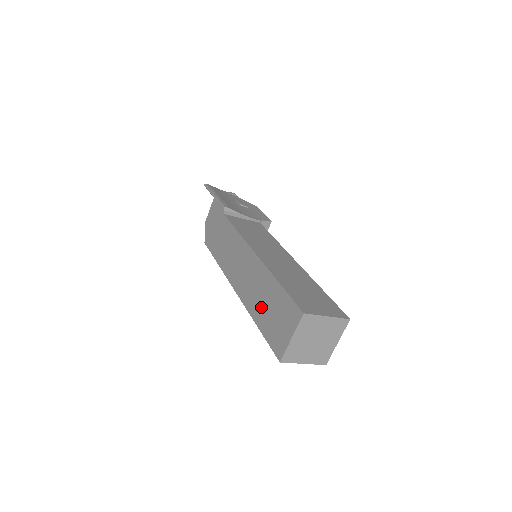
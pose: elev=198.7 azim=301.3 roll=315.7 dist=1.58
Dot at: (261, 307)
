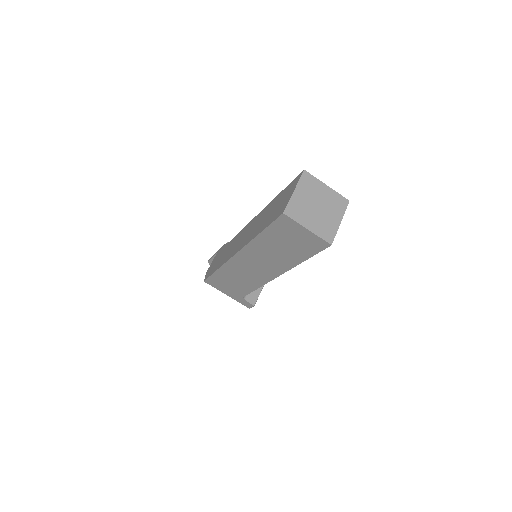
Dot at: (263, 222)
